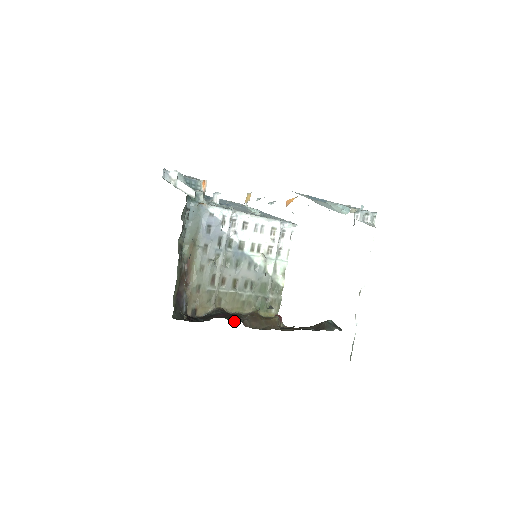
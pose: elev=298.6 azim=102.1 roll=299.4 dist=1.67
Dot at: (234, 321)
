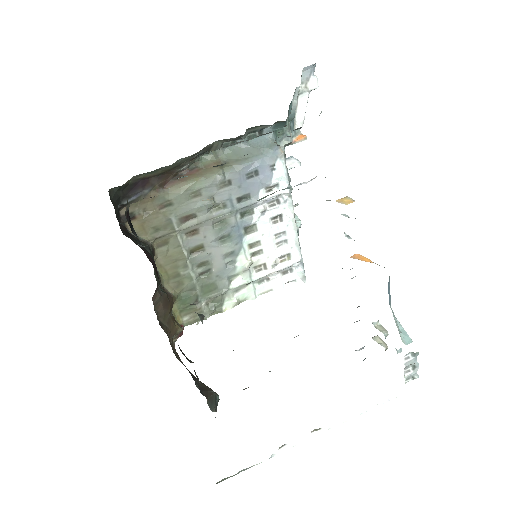
Dot at: (157, 280)
